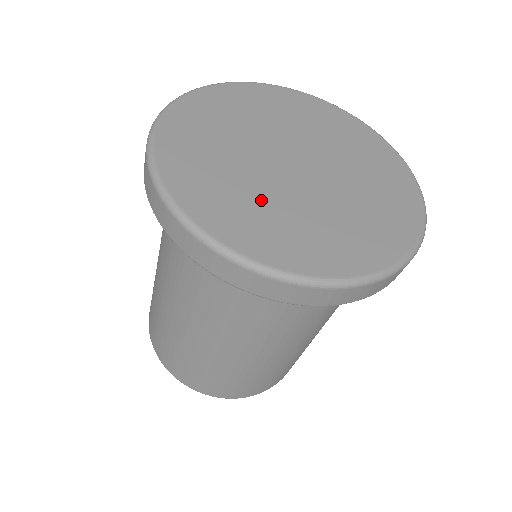
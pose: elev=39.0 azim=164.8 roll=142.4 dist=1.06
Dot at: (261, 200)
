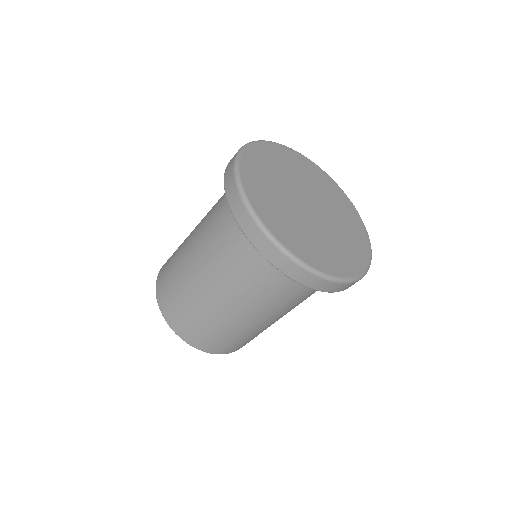
Dot at: (275, 189)
